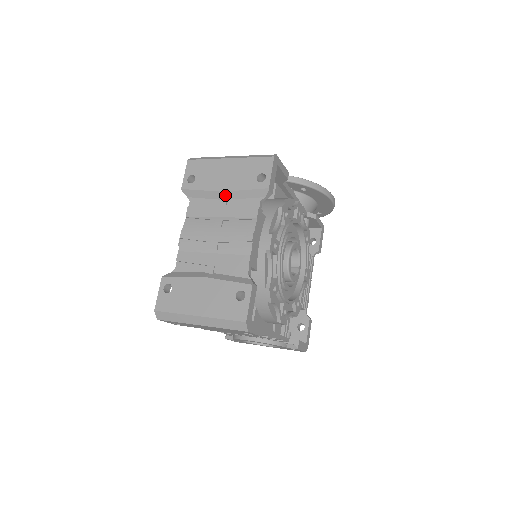
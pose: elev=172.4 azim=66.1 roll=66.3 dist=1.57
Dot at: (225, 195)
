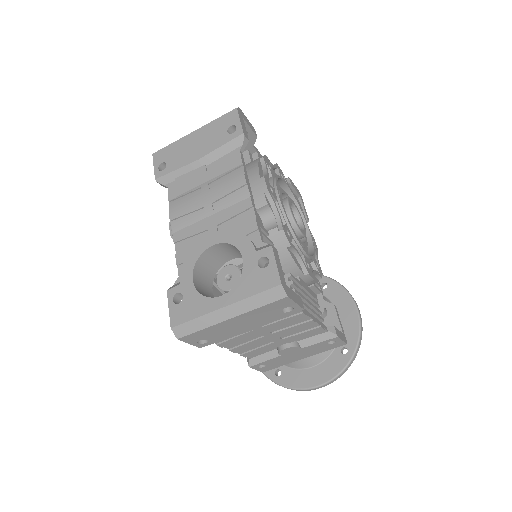
Dot at: occluded
